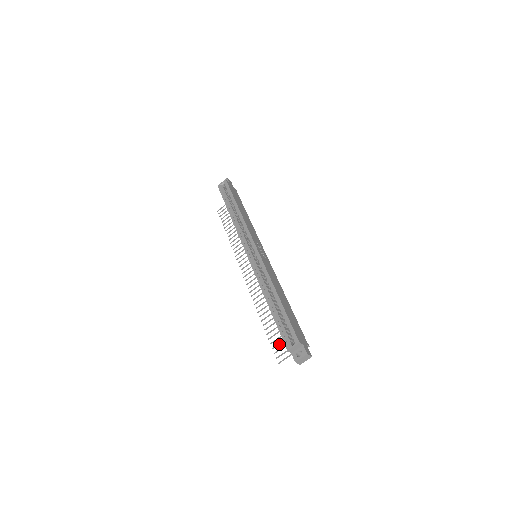
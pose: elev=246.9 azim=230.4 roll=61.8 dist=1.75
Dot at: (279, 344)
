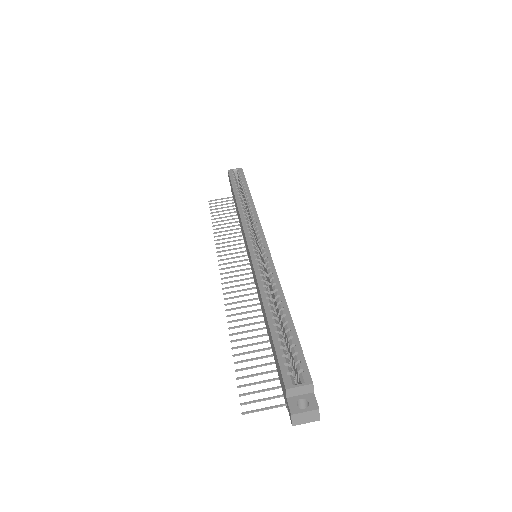
Dot at: (253, 384)
